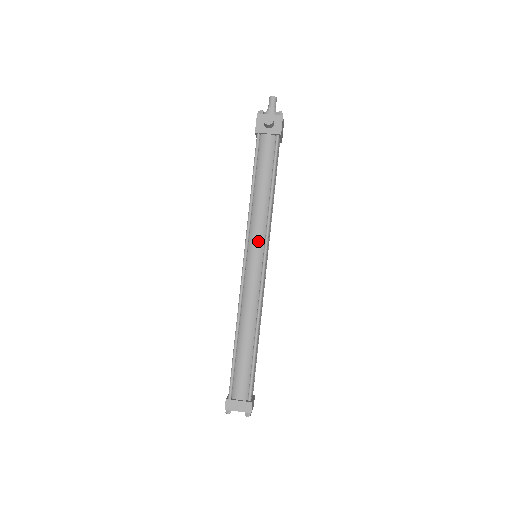
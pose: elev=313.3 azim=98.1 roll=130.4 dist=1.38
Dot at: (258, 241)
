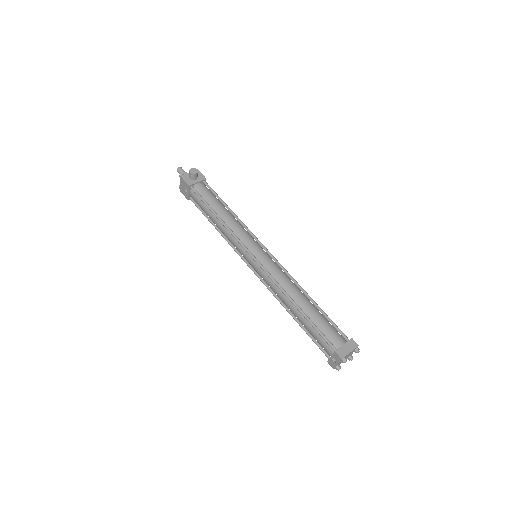
Dot at: (251, 241)
